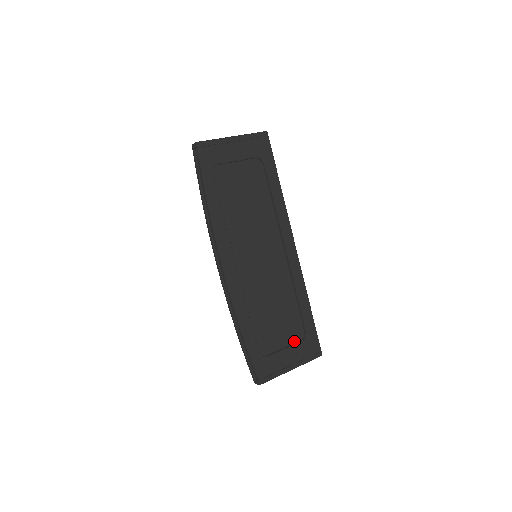
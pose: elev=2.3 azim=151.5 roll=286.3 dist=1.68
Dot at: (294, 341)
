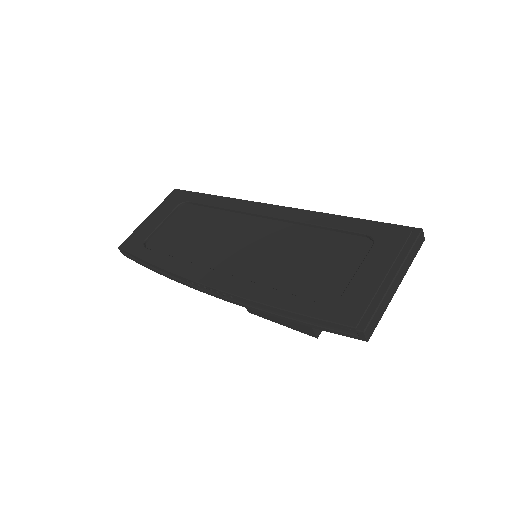
Dot at: (364, 256)
